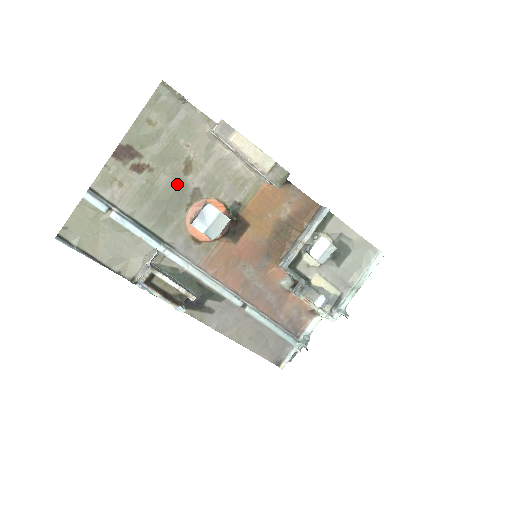
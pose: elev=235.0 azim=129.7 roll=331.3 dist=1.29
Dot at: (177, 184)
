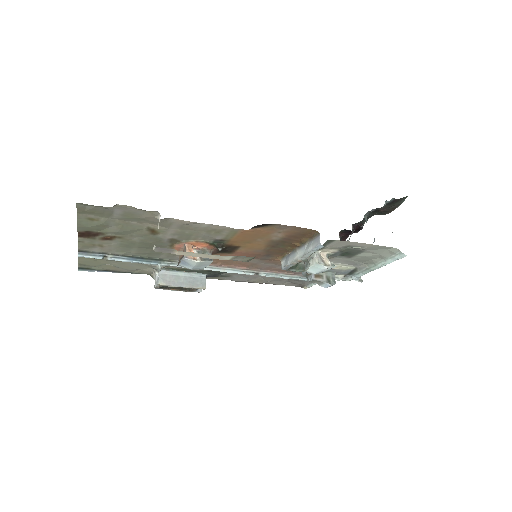
Dot at: (151, 240)
